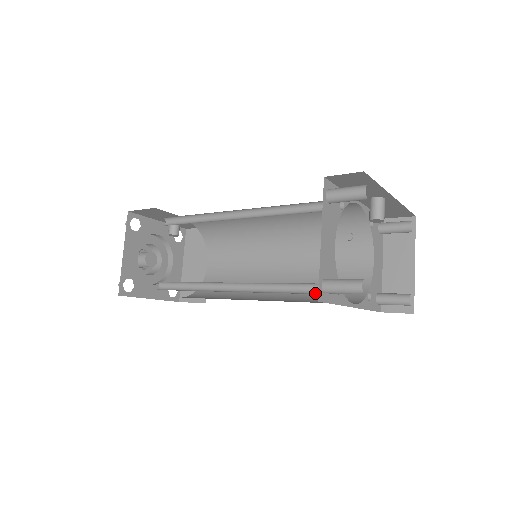
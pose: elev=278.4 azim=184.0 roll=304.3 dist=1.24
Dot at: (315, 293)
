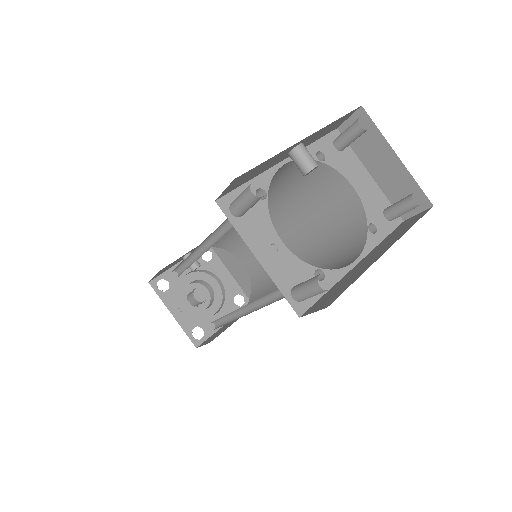
Dot at: occluded
